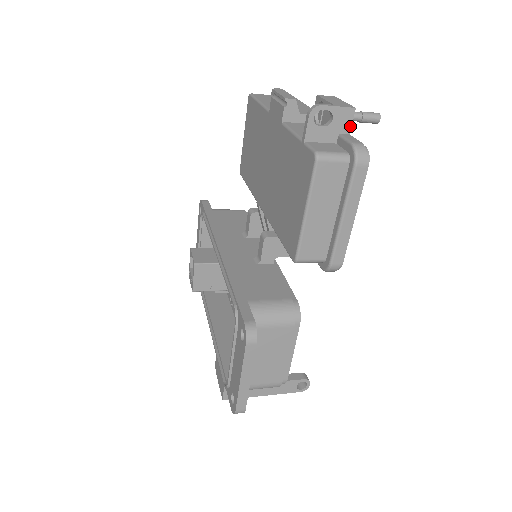
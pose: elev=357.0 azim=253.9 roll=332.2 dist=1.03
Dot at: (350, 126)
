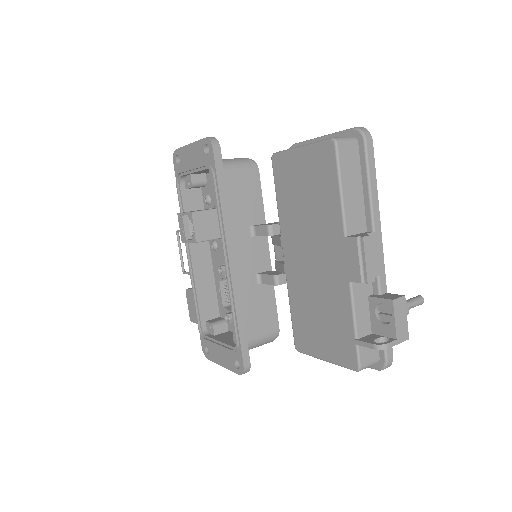
Dot at: occluded
